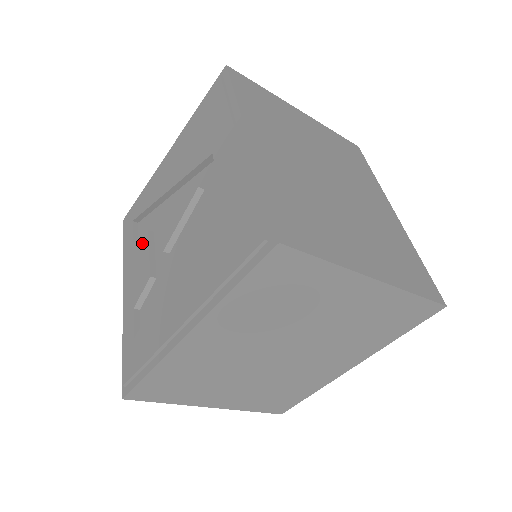
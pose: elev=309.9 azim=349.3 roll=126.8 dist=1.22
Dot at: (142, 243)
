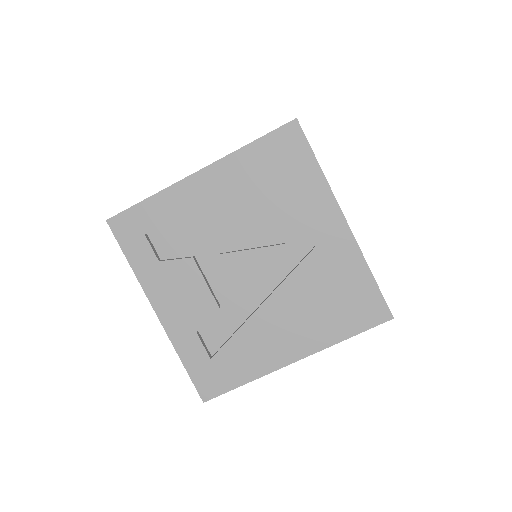
Dot at: (186, 269)
